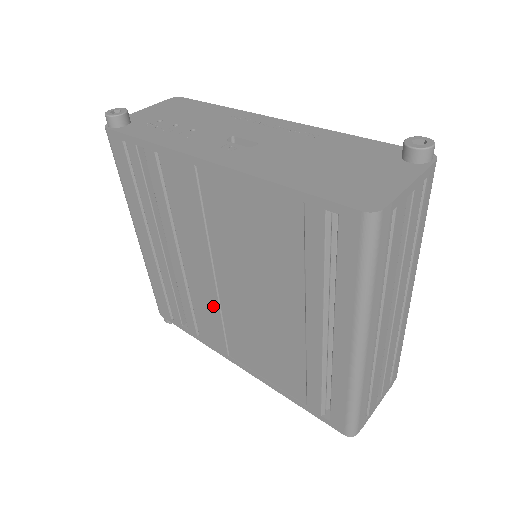
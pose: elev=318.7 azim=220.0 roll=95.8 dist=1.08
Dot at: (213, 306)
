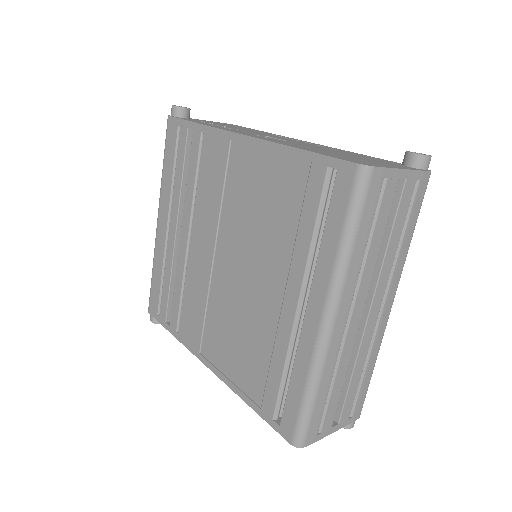
Dot at: (202, 291)
